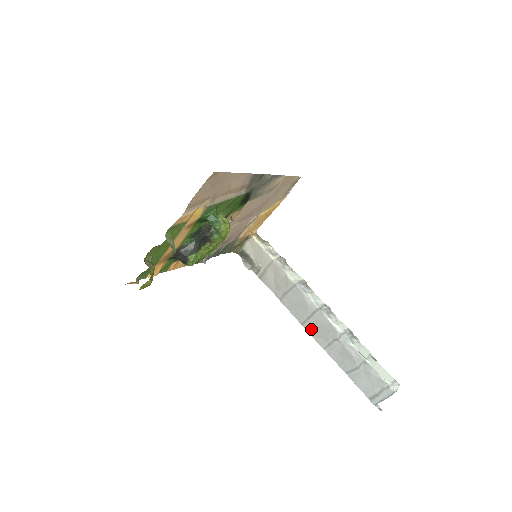
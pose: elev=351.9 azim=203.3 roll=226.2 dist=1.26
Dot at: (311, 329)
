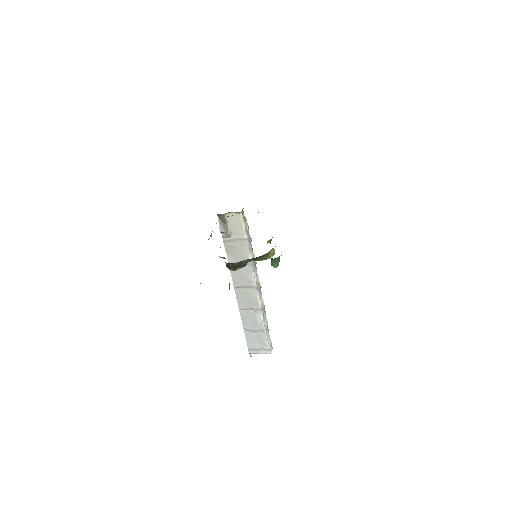
Dot at: (239, 294)
